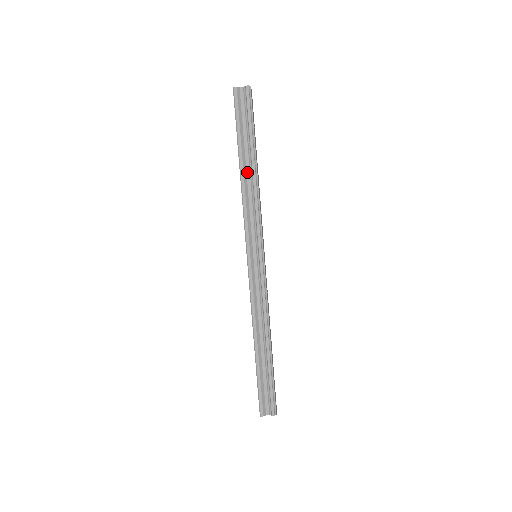
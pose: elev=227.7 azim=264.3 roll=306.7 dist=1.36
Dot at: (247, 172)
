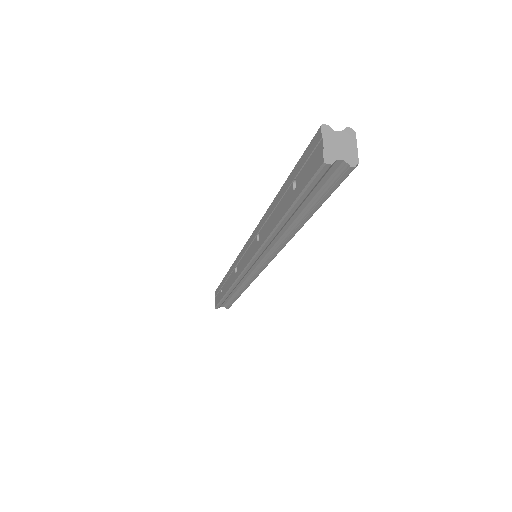
Dot at: (285, 226)
